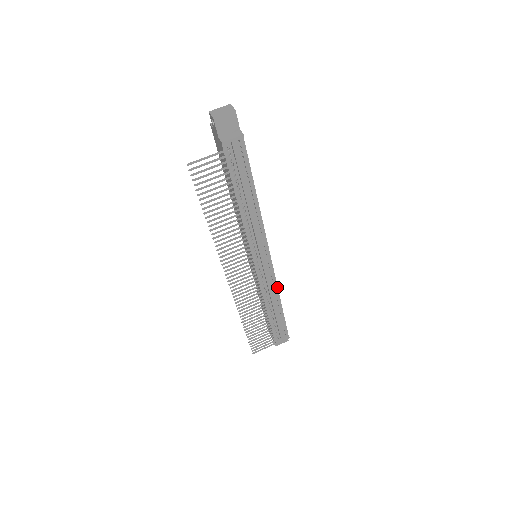
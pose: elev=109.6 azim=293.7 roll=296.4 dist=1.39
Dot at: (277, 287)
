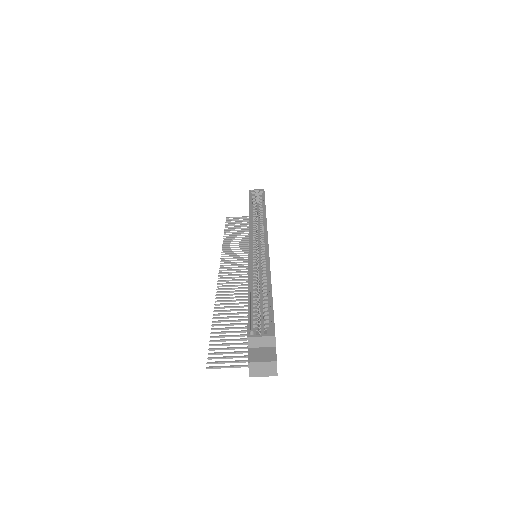
Dot at: occluded
